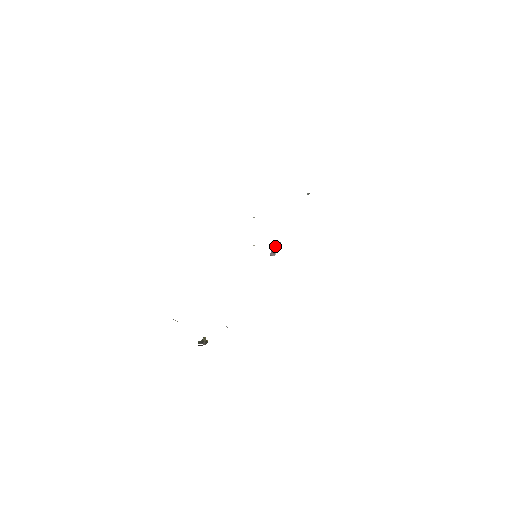
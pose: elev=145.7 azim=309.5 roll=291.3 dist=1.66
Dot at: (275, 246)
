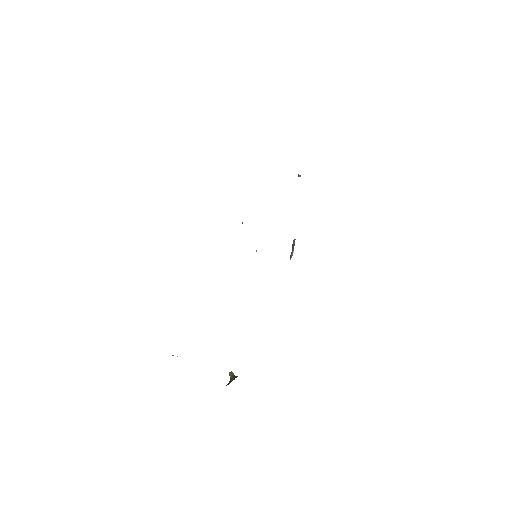
Dot at: (292, 246)
